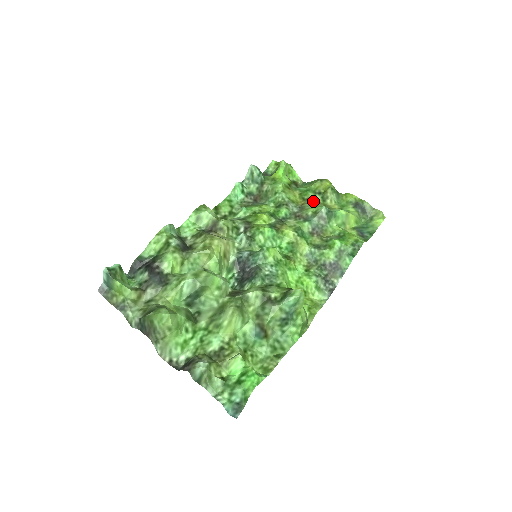
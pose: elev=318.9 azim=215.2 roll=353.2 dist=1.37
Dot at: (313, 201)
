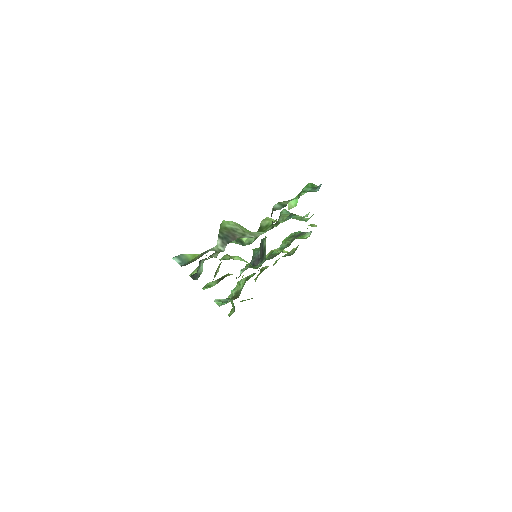
Dot at: occluded
